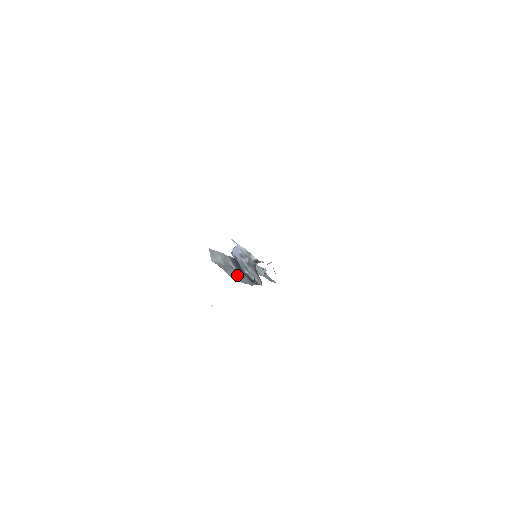
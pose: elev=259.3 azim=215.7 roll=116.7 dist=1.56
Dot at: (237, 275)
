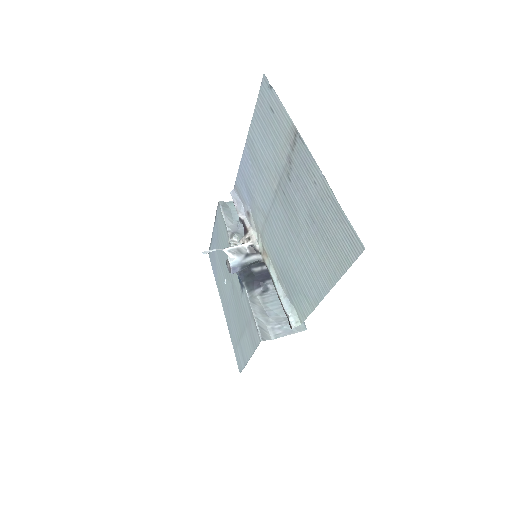
Dot at: (282, 307)
